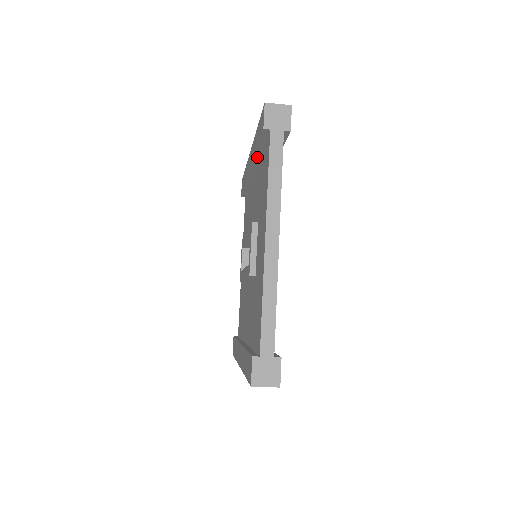
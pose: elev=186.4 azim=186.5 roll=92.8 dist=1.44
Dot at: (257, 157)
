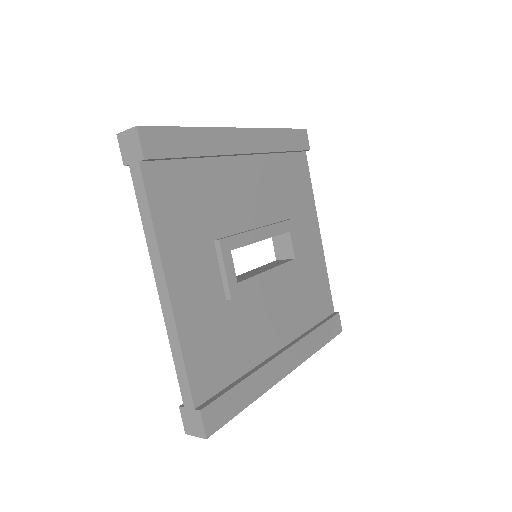
Dot at: occluded
